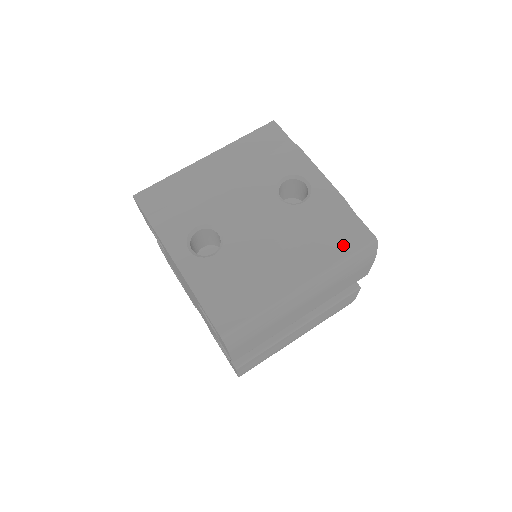
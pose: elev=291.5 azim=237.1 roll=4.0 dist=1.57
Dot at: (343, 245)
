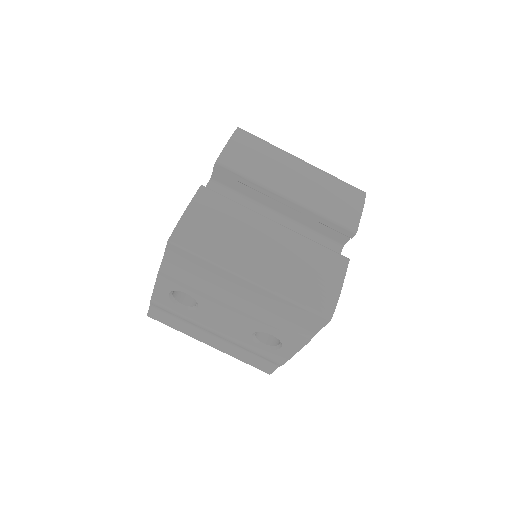
Dot at: (251, 362)
